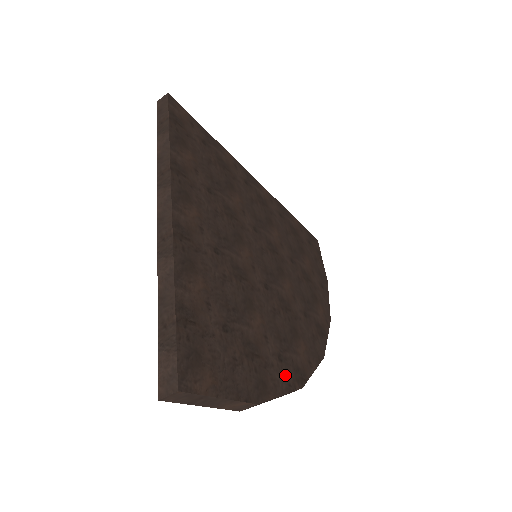
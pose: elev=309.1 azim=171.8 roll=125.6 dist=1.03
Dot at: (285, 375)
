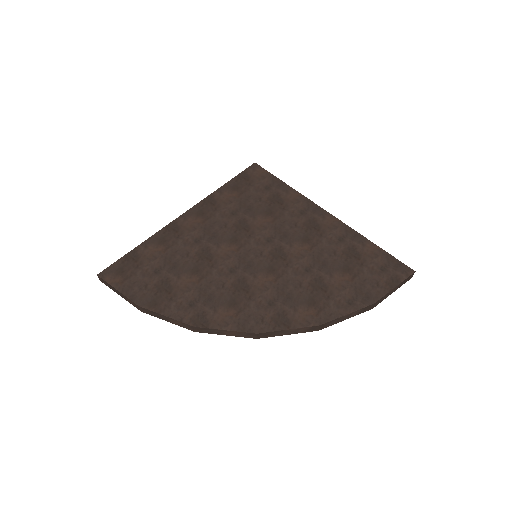
Dot at: (183, 312)
